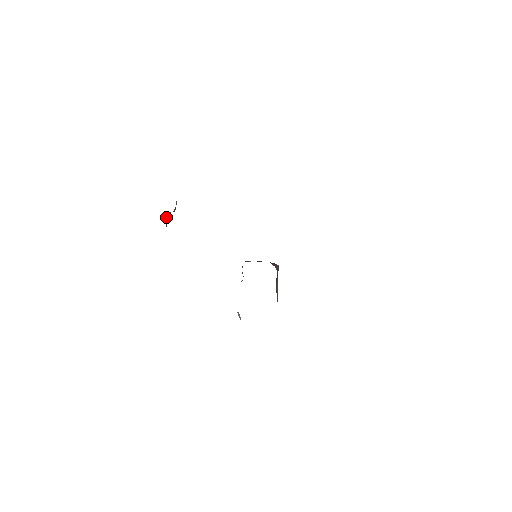
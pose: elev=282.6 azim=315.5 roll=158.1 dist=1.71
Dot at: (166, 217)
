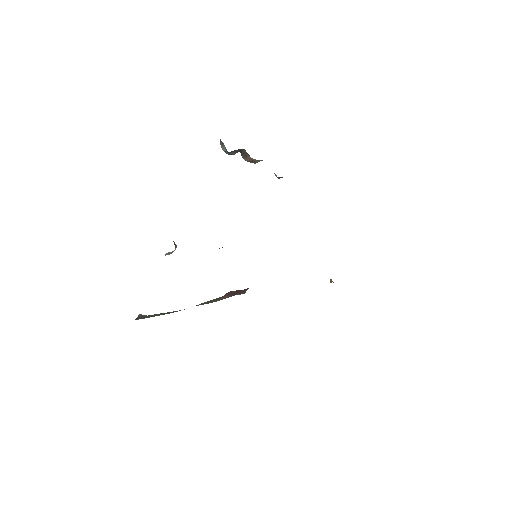
Dot at: occluded
